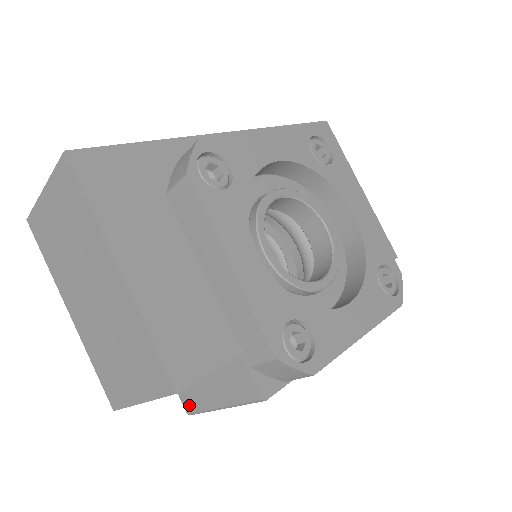
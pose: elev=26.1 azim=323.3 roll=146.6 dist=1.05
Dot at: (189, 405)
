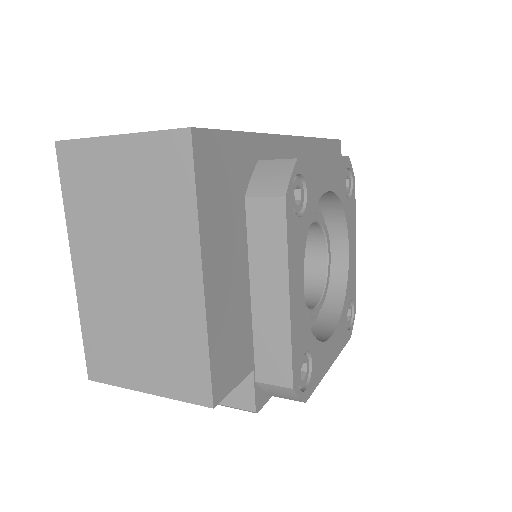
Dot at: occluded
